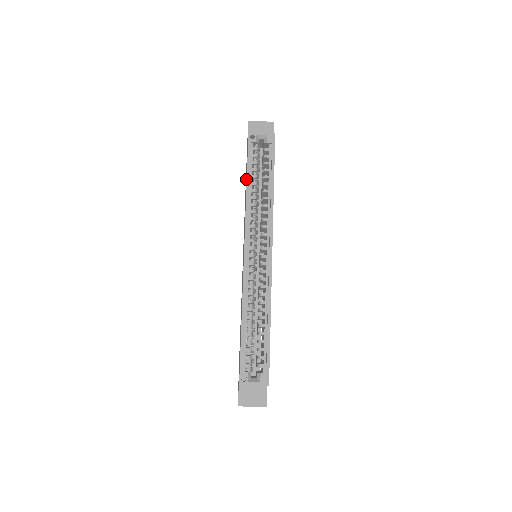
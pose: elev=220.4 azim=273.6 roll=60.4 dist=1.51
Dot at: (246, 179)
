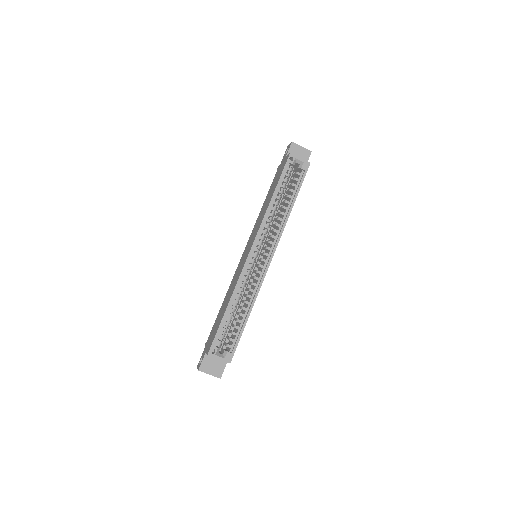
Dot at: (273, 191)
